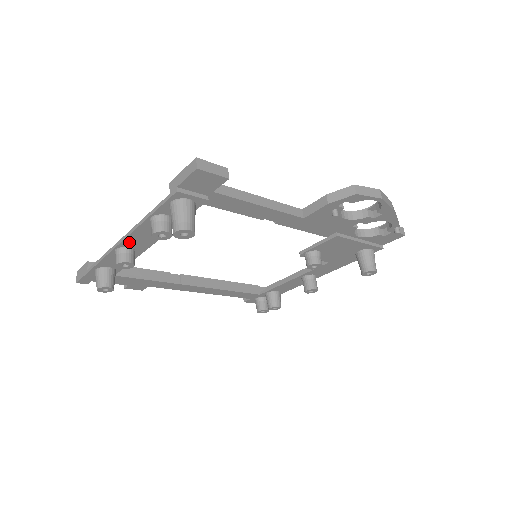
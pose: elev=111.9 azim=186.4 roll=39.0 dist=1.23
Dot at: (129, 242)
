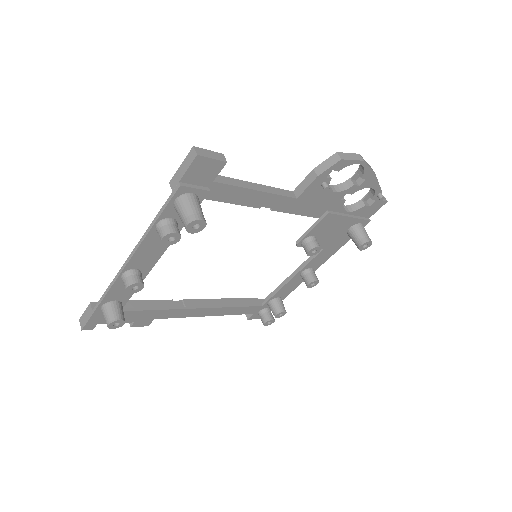
Dot at: (135, 262)
